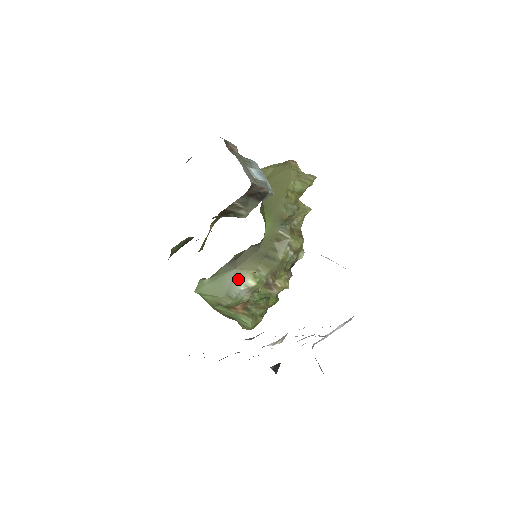
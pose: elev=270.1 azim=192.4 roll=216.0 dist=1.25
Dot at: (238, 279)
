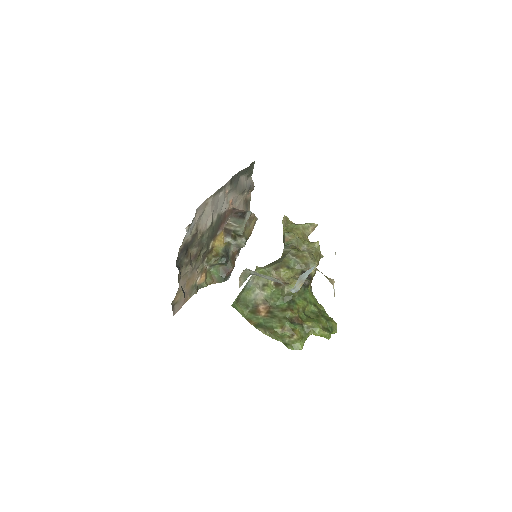
Dot at: occluded
